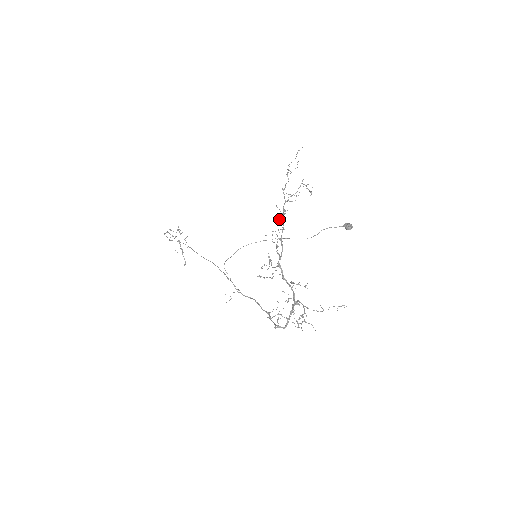
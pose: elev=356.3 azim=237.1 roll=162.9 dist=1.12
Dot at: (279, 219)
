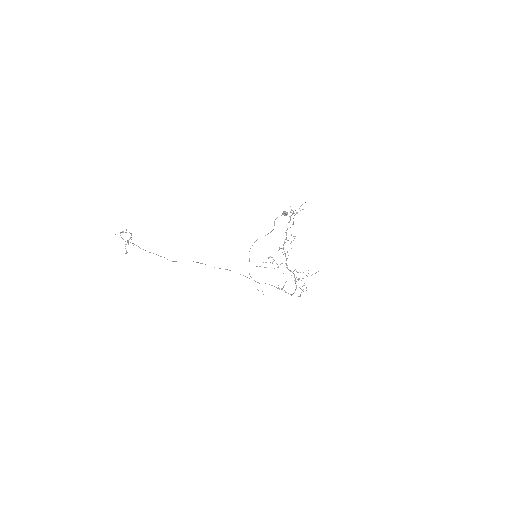
Dot at: (288, 240)
